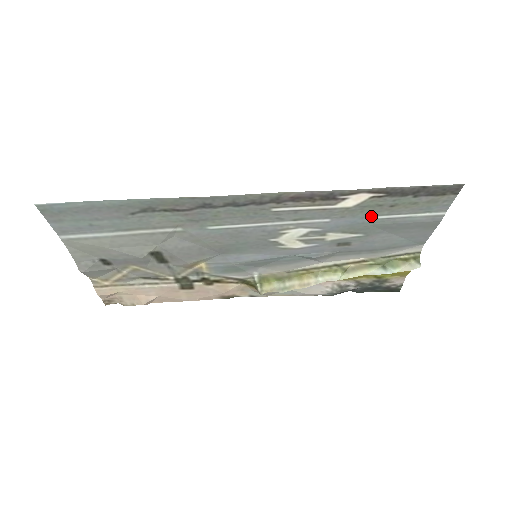
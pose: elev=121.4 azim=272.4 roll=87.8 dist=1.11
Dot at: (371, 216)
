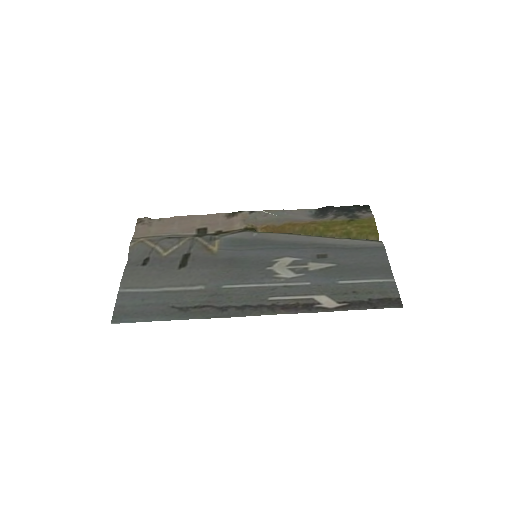
Dot at: (340, 283)
